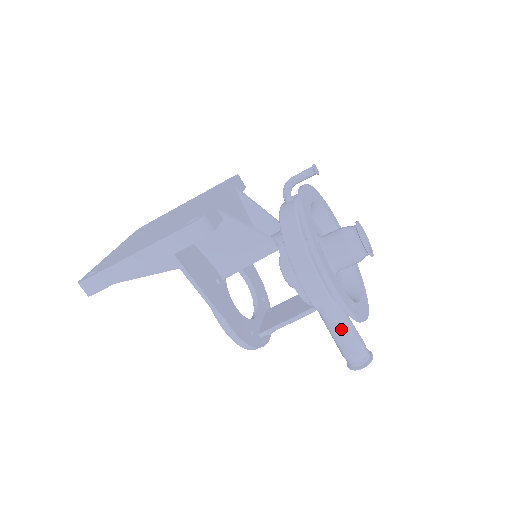
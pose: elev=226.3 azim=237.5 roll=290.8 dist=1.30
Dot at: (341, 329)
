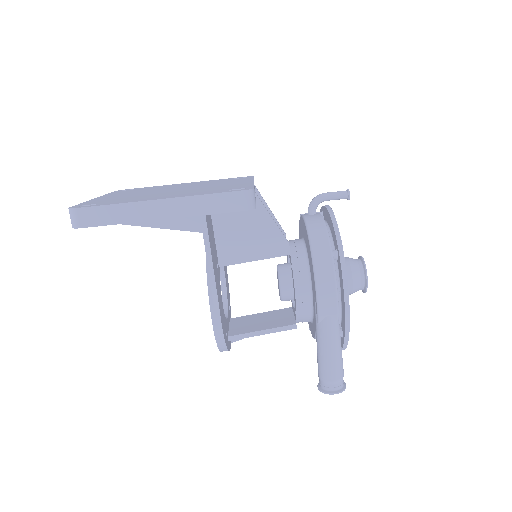
Dot at: (334, 347)
